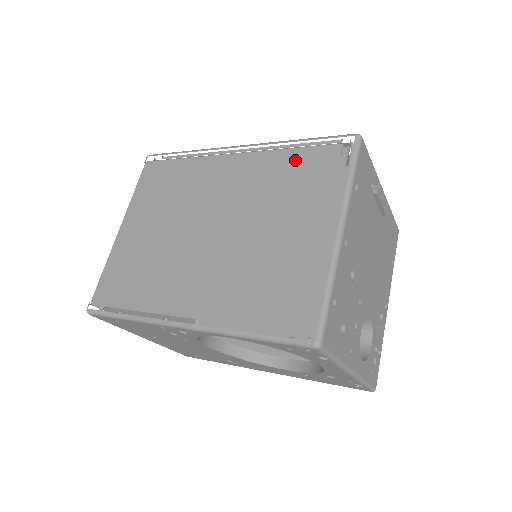
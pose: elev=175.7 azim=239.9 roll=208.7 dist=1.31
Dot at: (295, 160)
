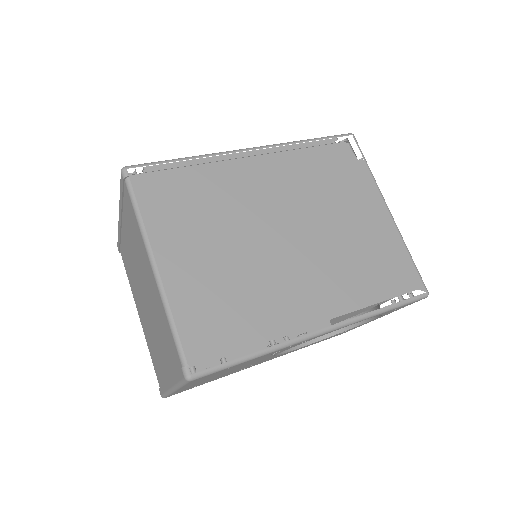
Dot at: (319, 158)
